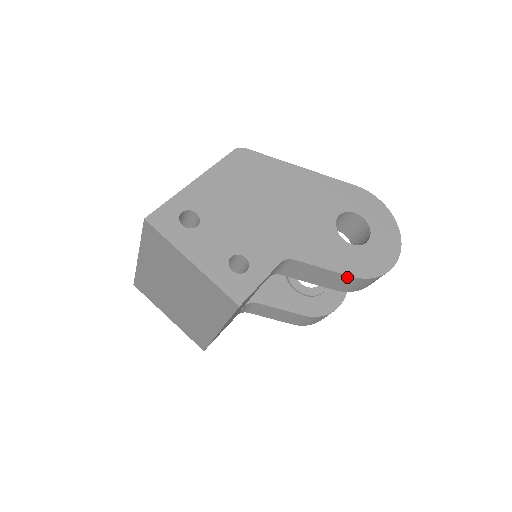
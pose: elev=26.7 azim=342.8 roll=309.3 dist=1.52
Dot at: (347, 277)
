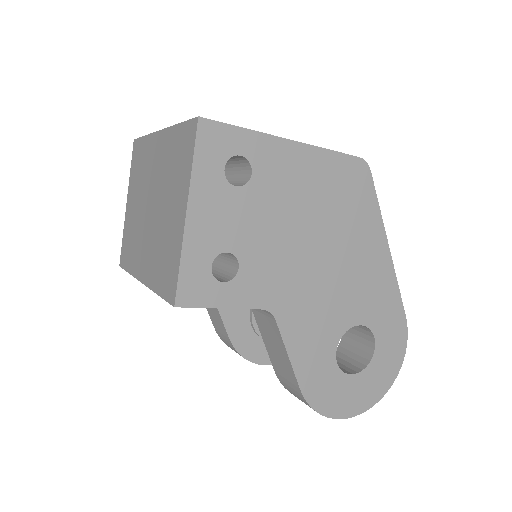
Dot at: (297, 384)
